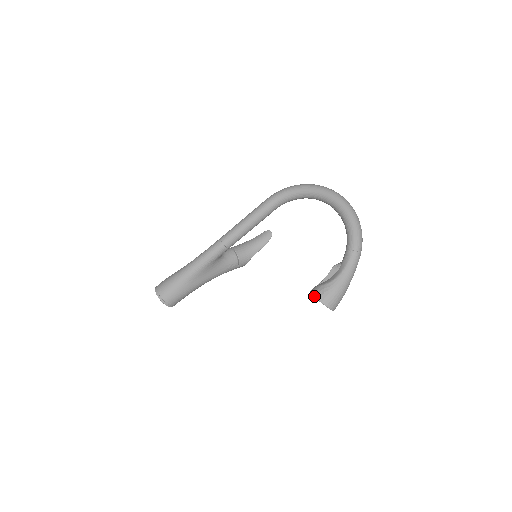
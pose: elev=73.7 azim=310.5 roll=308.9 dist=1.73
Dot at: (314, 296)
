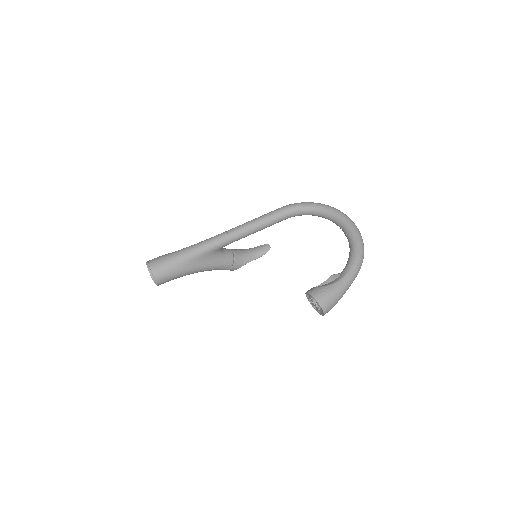
Dot at: (311, 294)
